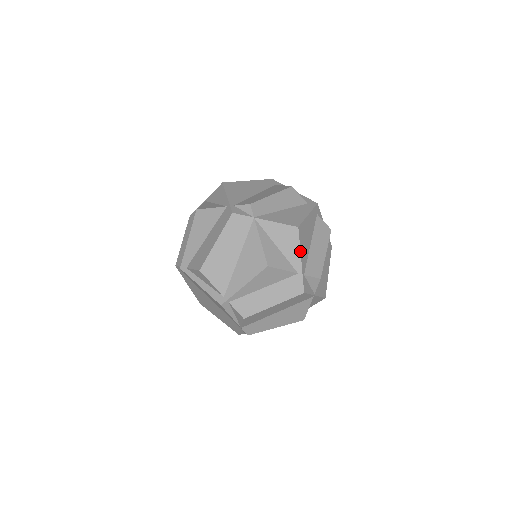
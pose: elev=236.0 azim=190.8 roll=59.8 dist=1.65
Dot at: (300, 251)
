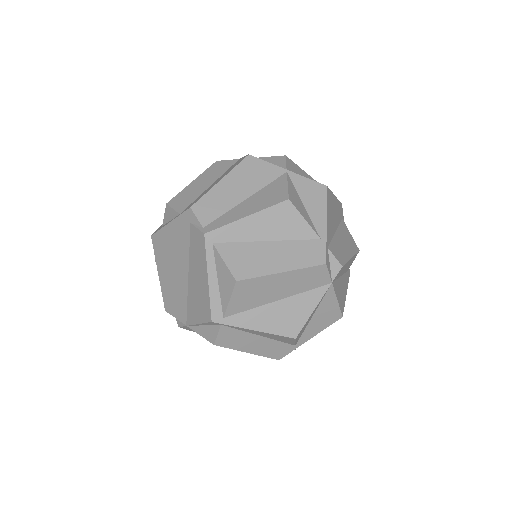
Dot at: occluded
